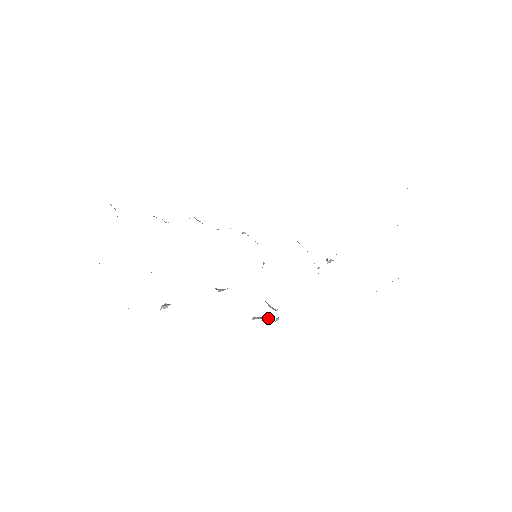
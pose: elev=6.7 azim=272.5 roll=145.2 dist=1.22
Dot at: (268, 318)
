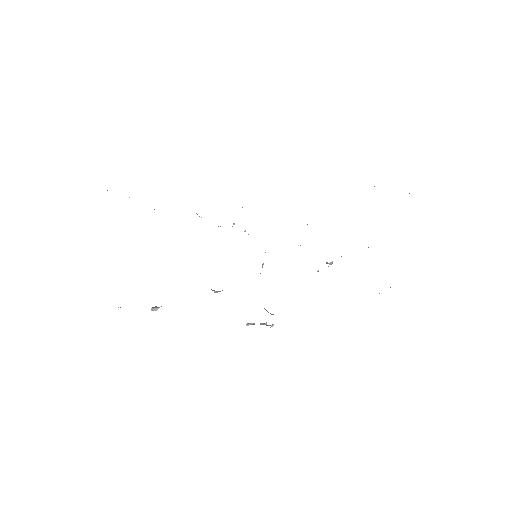
Dot at: (262, 324)
